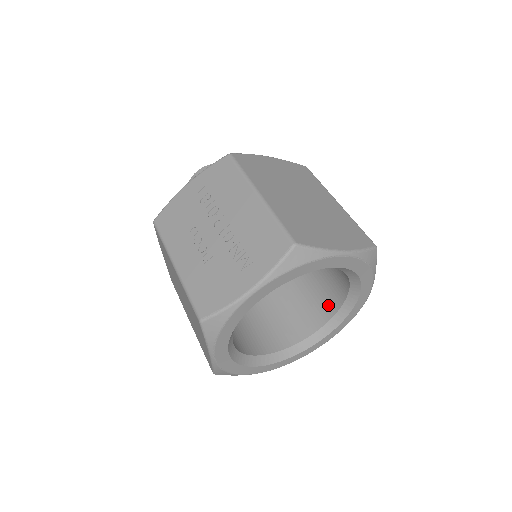
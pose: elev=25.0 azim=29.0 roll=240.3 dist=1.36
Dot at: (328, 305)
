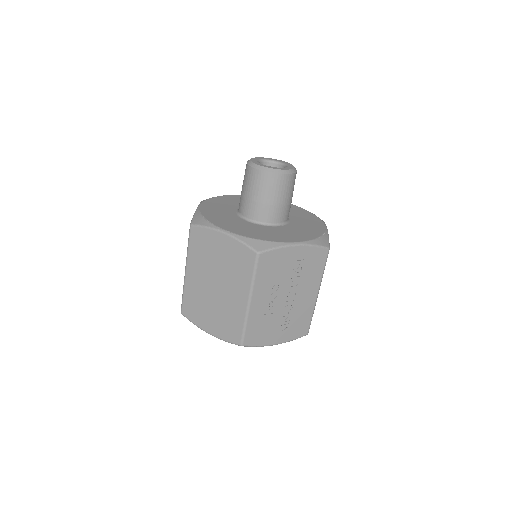
Dot at: occluded
